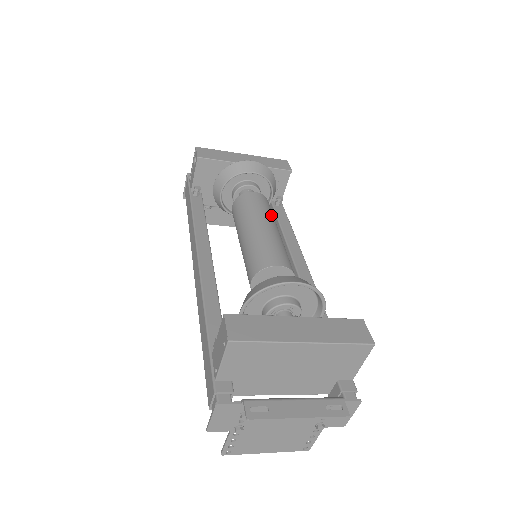
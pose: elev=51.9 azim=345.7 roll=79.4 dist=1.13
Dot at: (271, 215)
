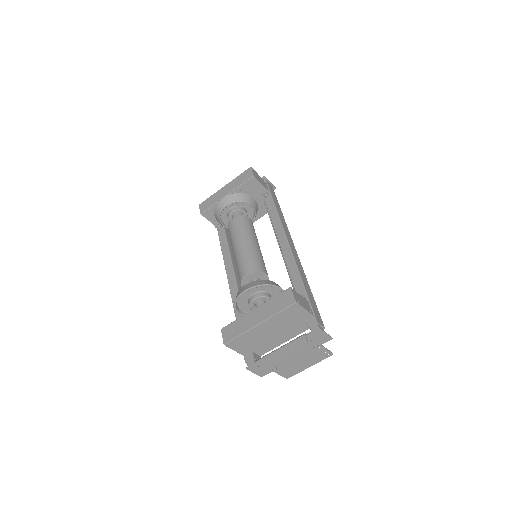
Dot at: (243, 232)
